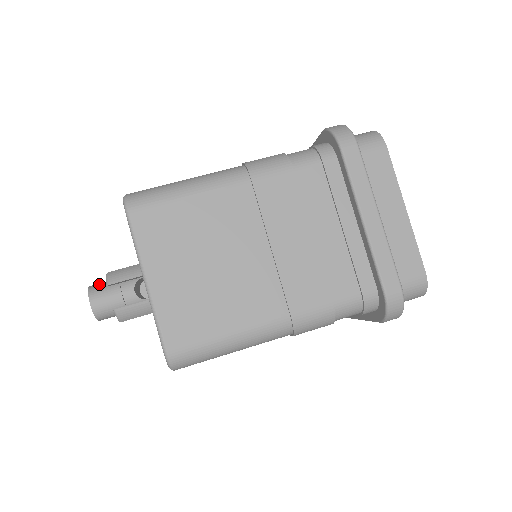
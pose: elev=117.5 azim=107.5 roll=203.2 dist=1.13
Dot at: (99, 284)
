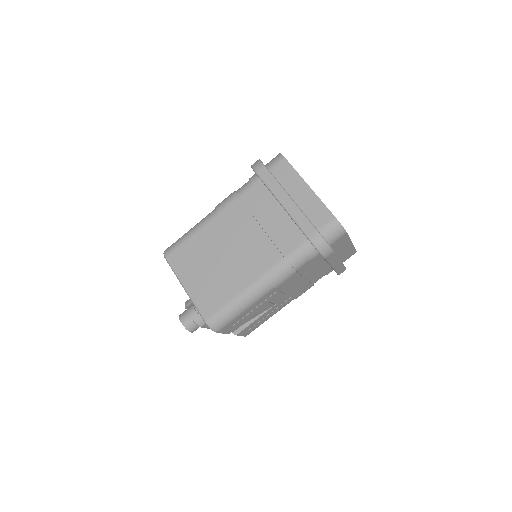
Dot at: (184, 311)
